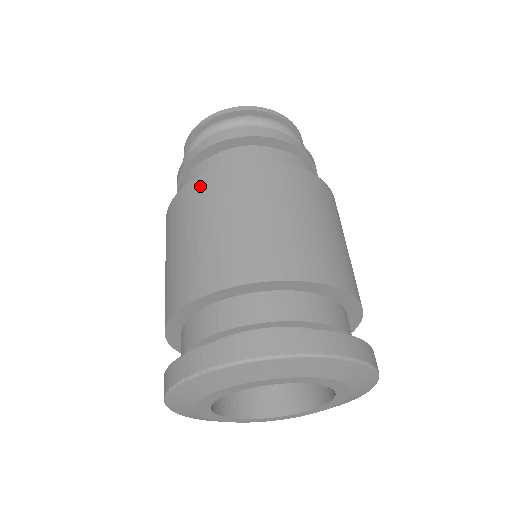
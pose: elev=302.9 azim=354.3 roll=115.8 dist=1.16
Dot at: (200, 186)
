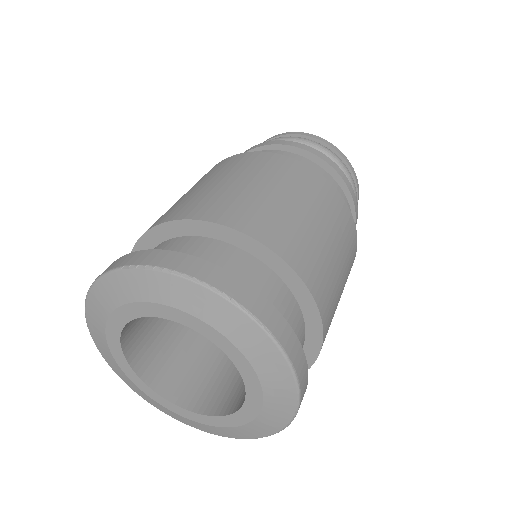
Dot at: (275, 160)
